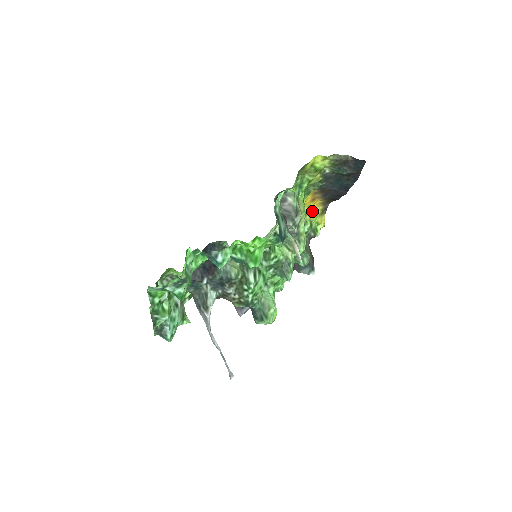
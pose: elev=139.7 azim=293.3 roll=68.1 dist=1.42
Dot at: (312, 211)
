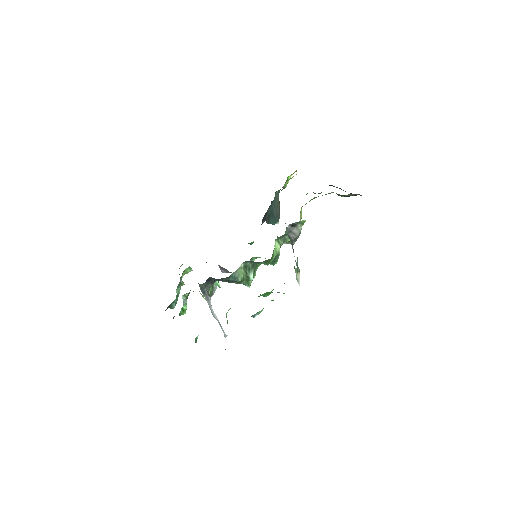
Dot at: occluded
